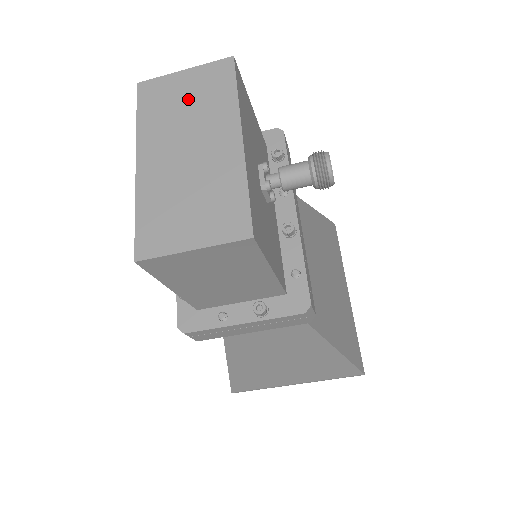
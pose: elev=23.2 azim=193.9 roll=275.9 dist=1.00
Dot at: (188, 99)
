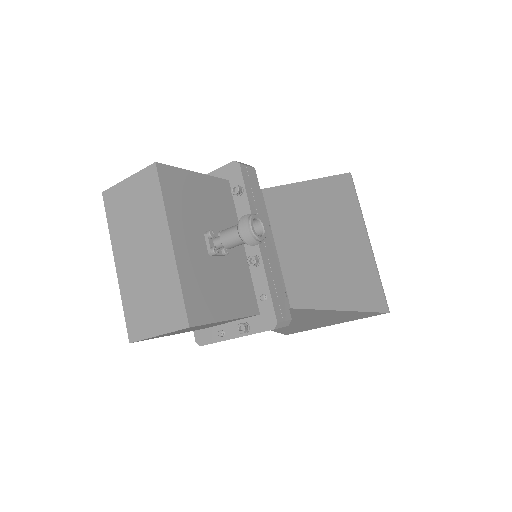
Dot at: (134, 207)
